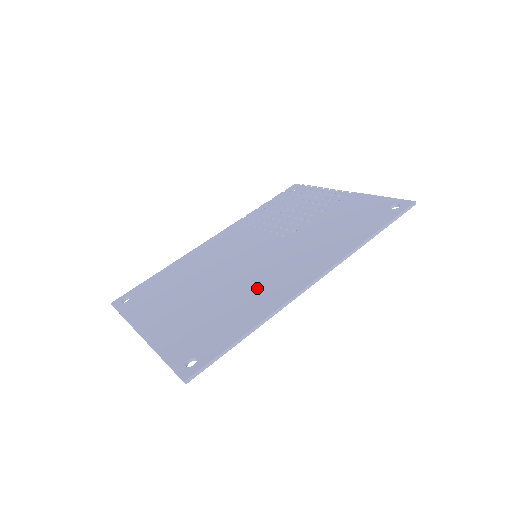
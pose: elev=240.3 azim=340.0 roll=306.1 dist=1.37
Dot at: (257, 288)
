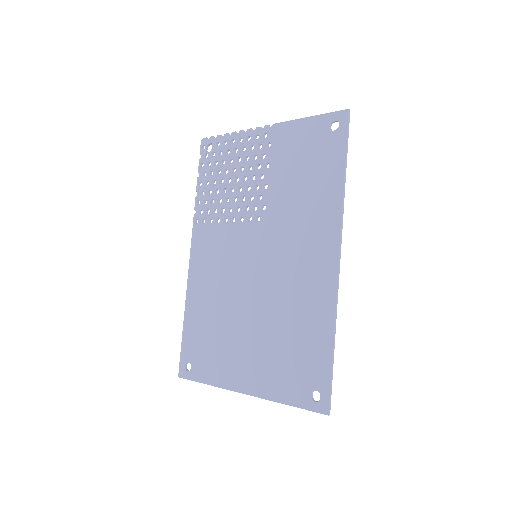
Dot at: (296, 294)
